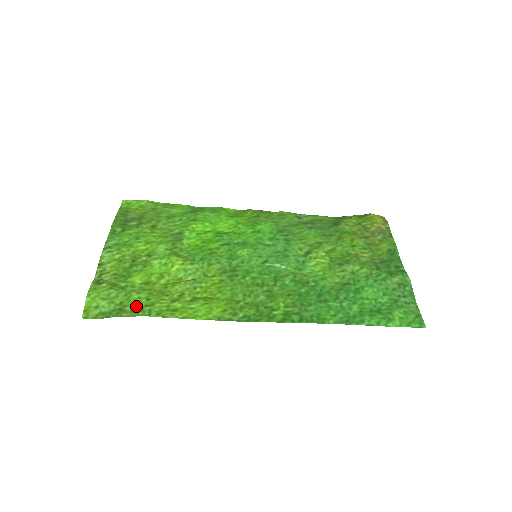
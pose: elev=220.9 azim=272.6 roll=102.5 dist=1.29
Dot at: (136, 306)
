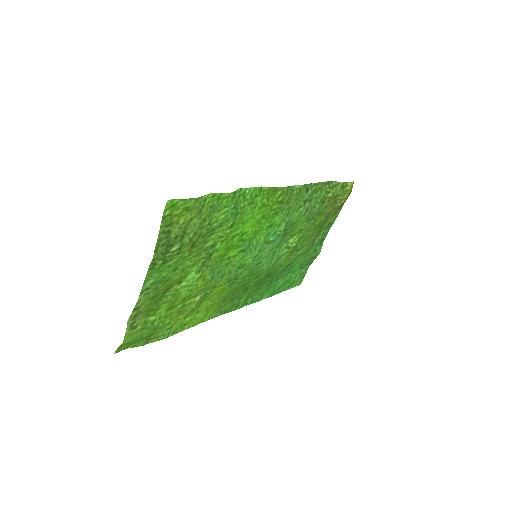
Dot at: (159, 333)
